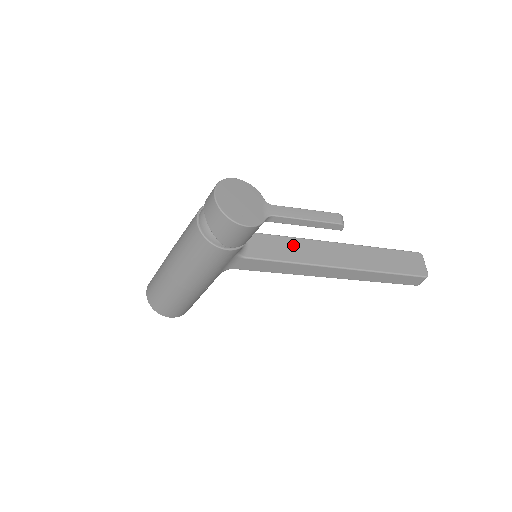
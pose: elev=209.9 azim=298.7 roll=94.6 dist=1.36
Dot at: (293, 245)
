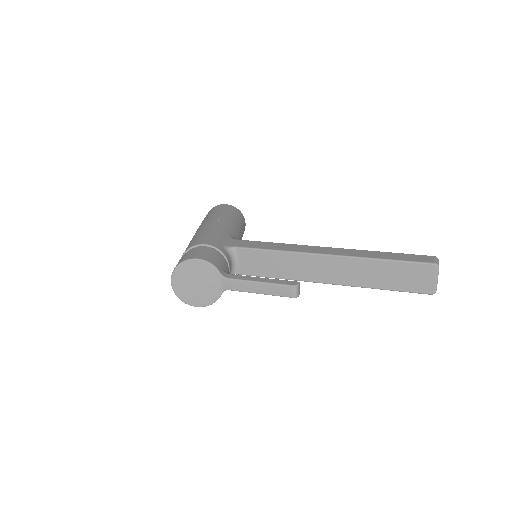
Dot at: (281, 261)
